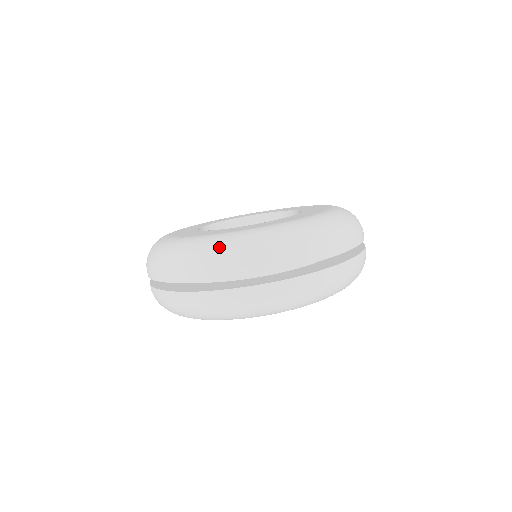
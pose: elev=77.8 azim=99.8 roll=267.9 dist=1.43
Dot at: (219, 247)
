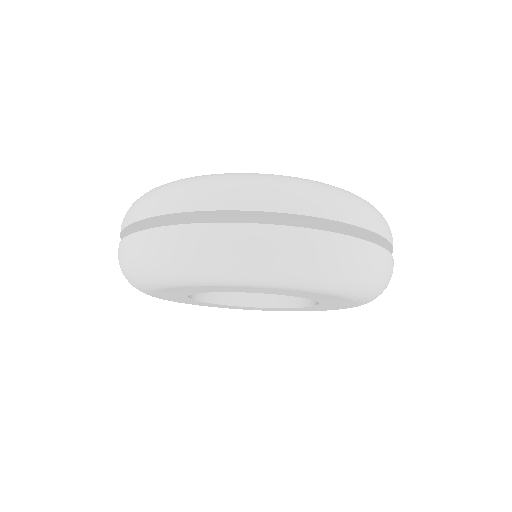
Dot at: (223, 176)
